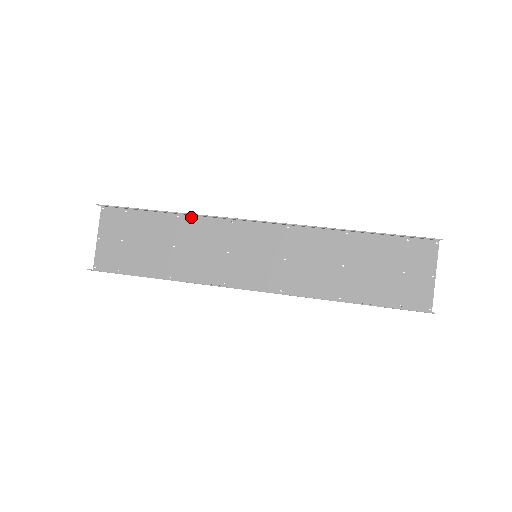
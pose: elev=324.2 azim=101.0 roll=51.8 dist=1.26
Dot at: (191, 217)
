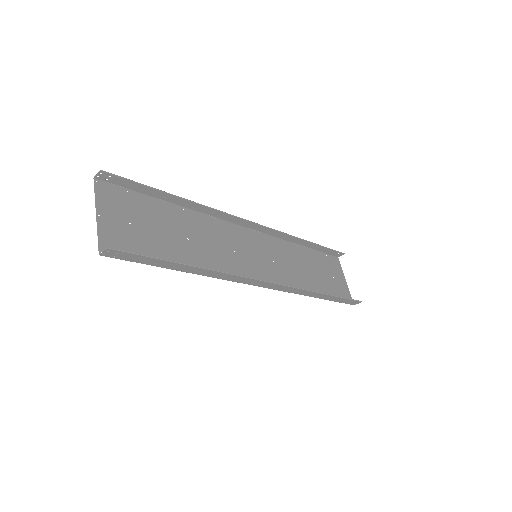
Dot at: (195, 212)
